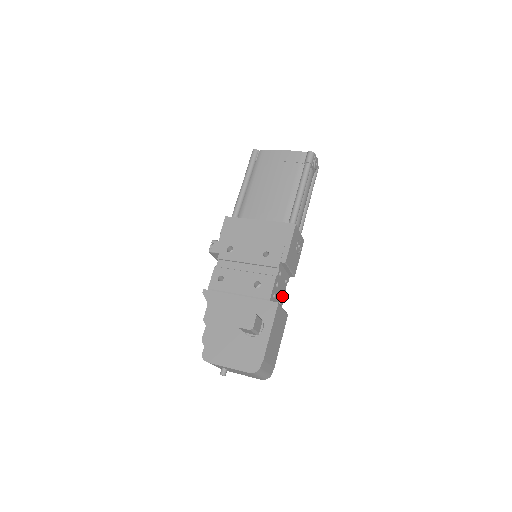
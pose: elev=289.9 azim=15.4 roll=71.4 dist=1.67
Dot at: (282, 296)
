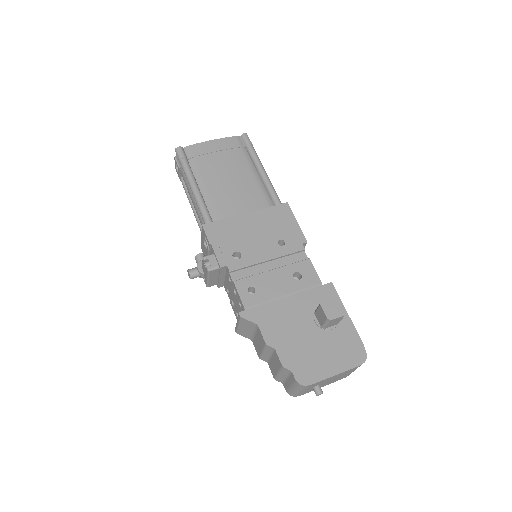
Dot at: occluded
